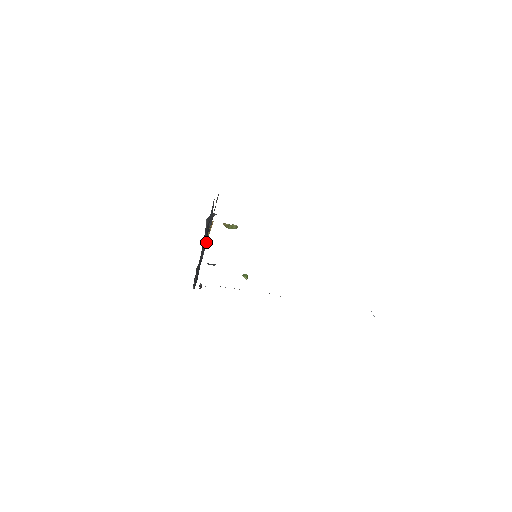
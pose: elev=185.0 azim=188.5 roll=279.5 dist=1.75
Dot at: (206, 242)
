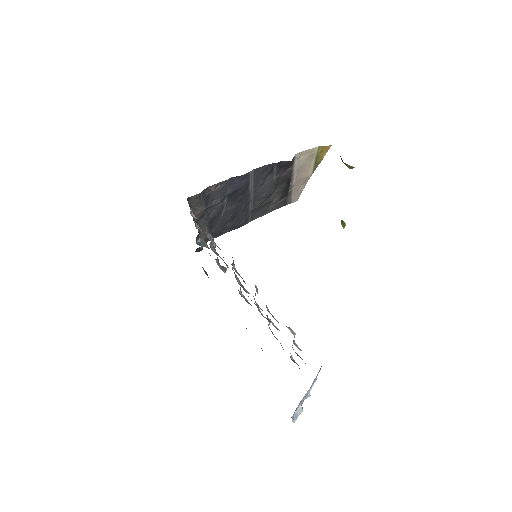
Dot at: (318, 163)
